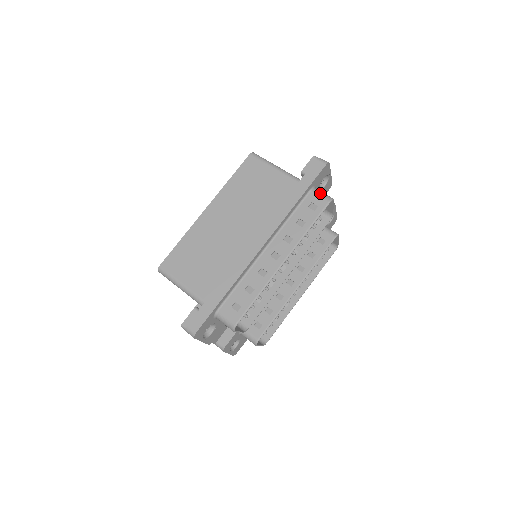
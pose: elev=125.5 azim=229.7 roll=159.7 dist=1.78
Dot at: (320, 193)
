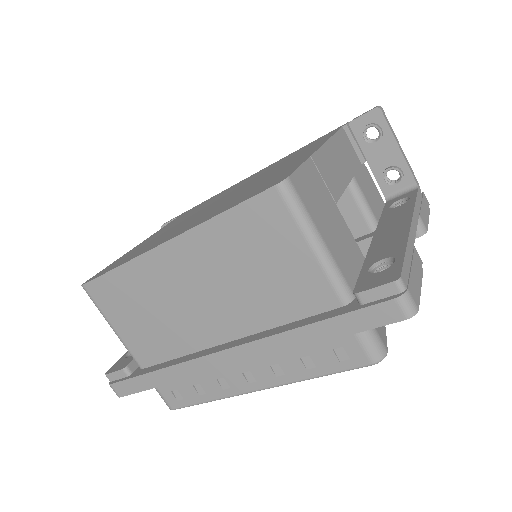
Dot at: (367, 341)
